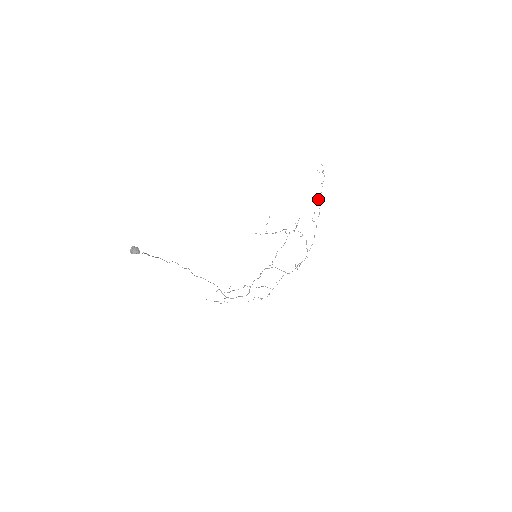
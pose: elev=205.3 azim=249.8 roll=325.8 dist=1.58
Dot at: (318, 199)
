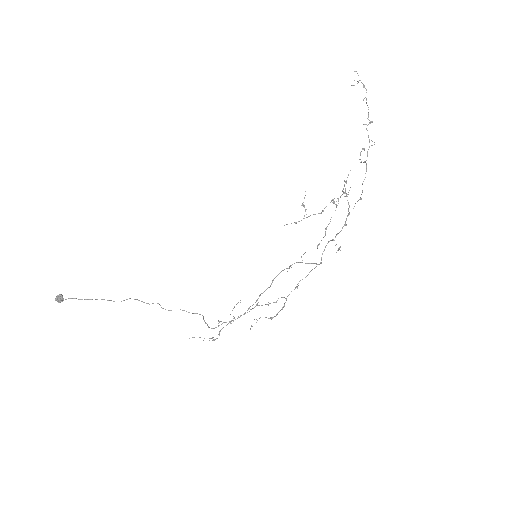
Dot at: occluded
